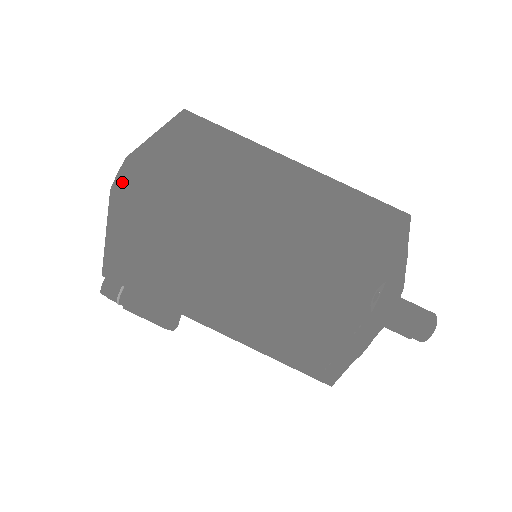
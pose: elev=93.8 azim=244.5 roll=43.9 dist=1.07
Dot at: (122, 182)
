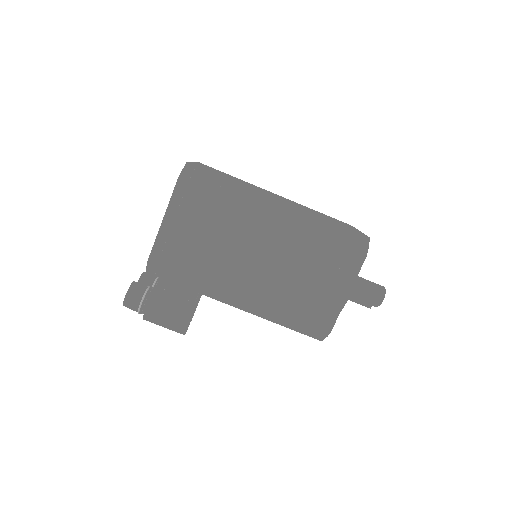
Dot at: (186, 174)
